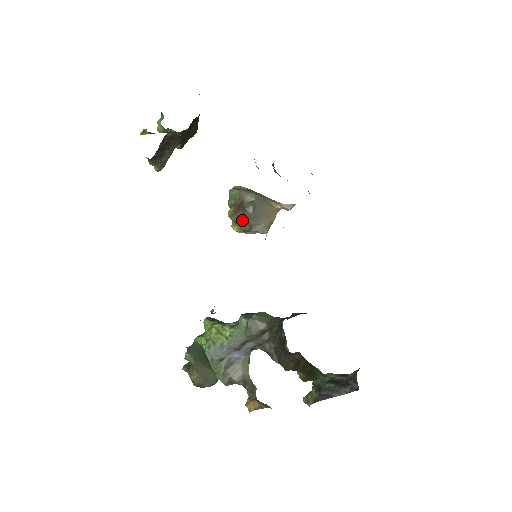
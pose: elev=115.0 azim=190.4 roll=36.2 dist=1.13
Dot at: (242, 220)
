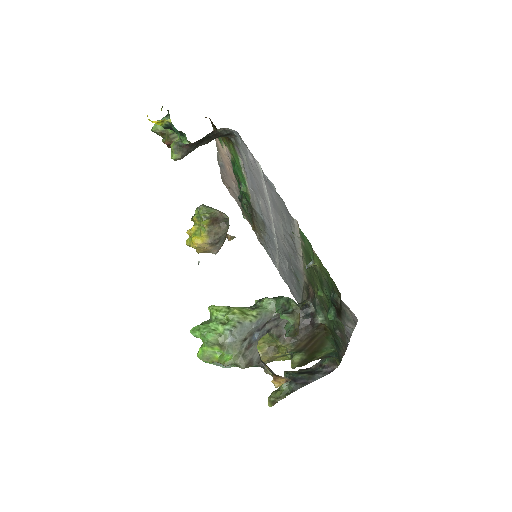
Dot at: (217, 232)
